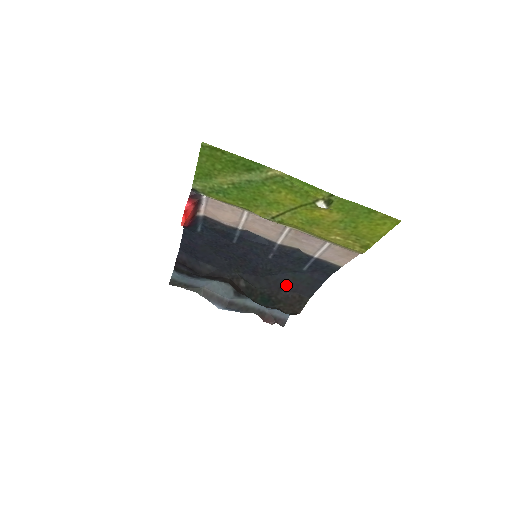
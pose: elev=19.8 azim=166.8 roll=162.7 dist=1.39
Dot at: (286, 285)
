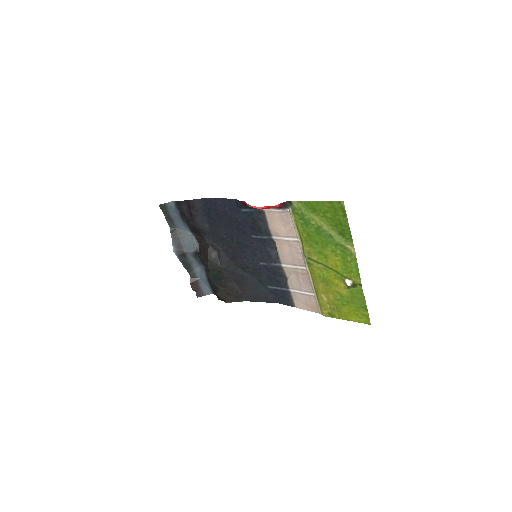
Dot at: (243, 282)
